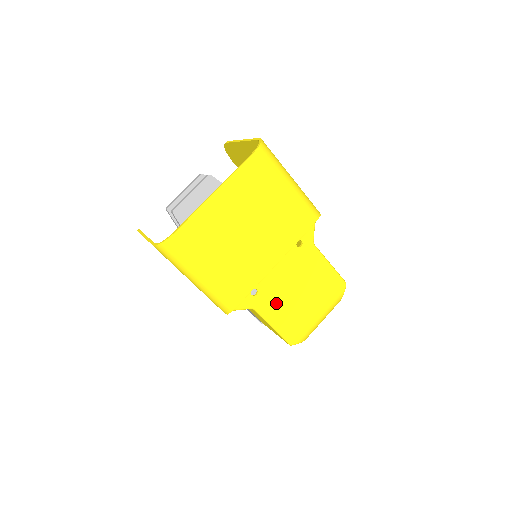
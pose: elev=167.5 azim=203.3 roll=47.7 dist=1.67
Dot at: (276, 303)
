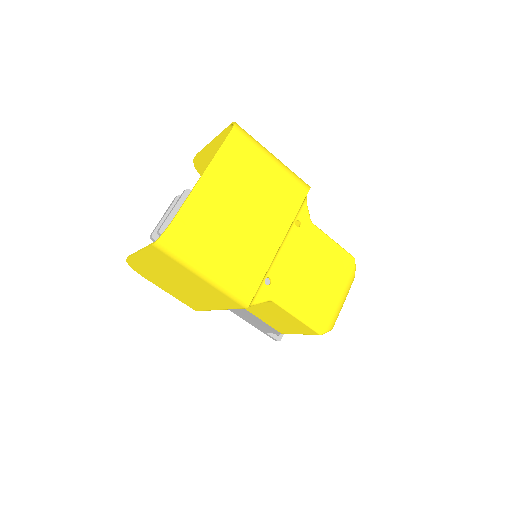
Dot at: (293, 289)
